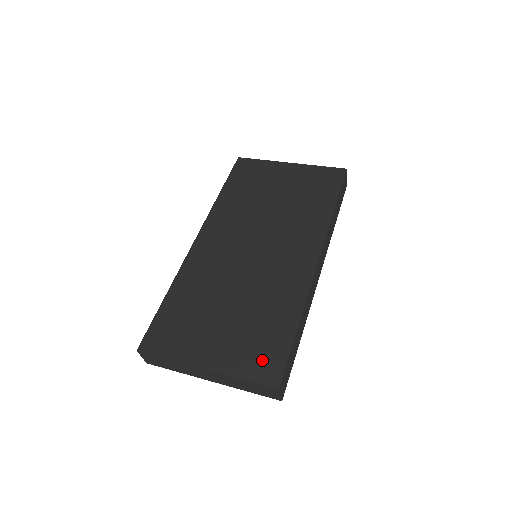
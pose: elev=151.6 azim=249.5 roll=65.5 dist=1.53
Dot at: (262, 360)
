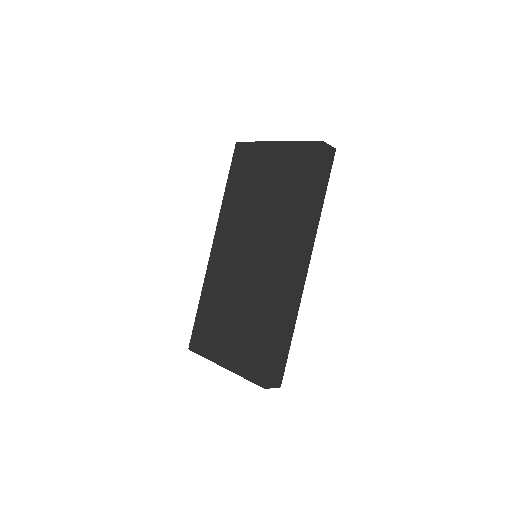
Dot at: (255, 364)
